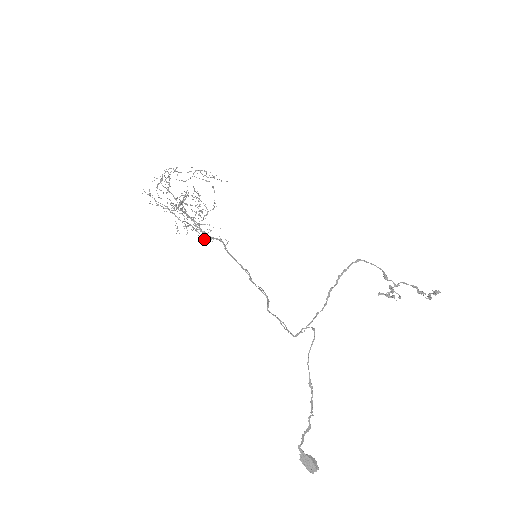
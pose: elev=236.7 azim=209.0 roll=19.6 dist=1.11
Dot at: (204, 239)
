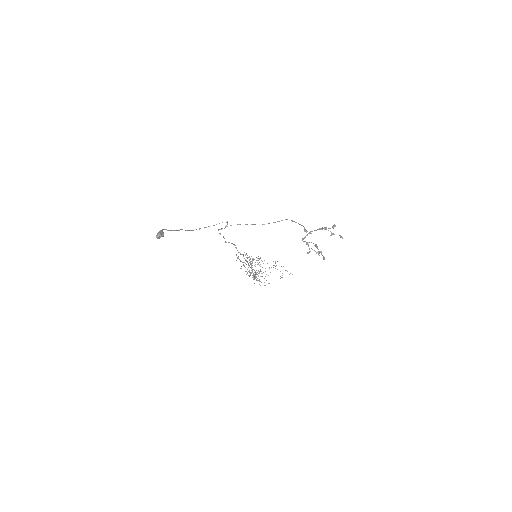
Dot at: occluded
